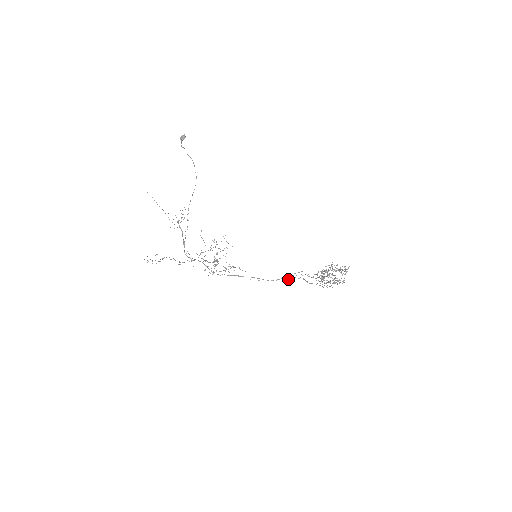
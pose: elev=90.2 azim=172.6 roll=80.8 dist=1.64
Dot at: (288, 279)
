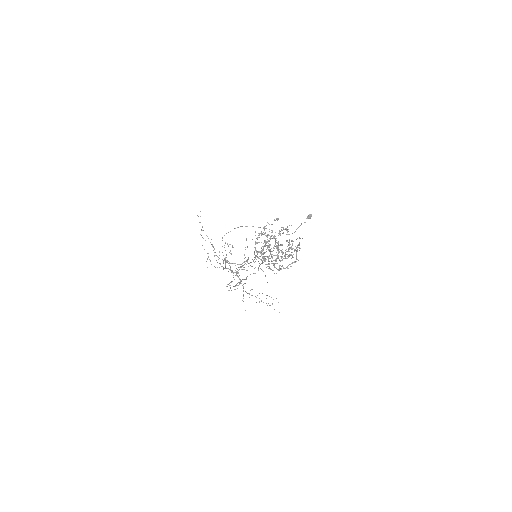
Dot at: (249, 263)
